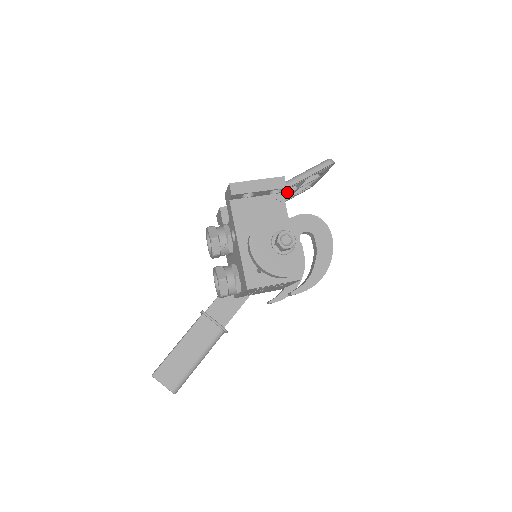
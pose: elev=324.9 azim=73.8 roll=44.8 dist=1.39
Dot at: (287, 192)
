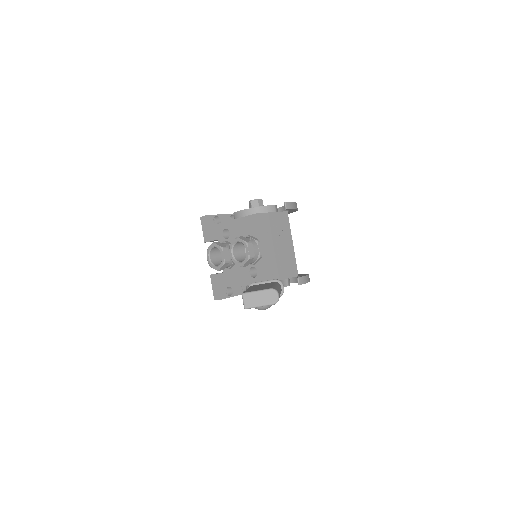
Dot at: occluded
